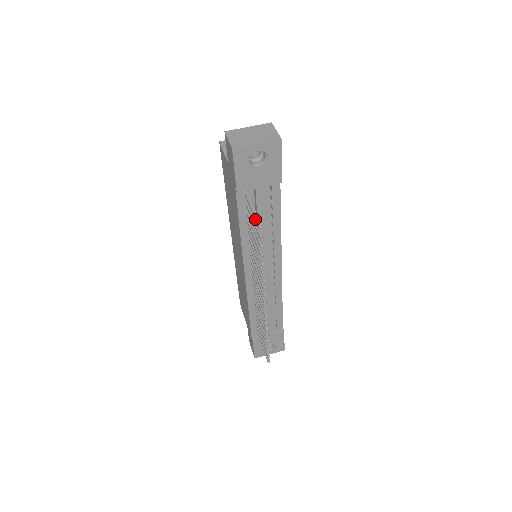
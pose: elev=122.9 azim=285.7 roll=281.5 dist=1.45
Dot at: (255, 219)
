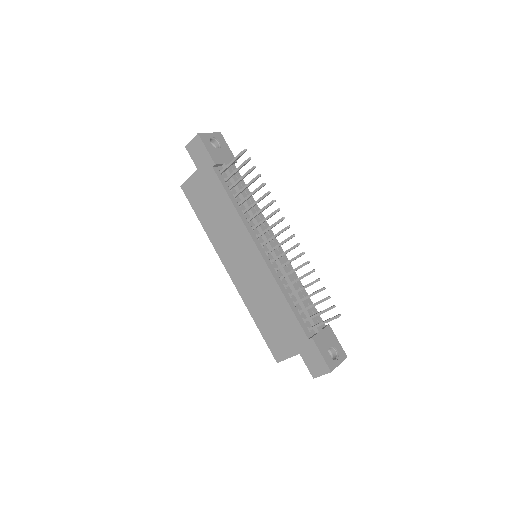
Dot at: (238, 155)
